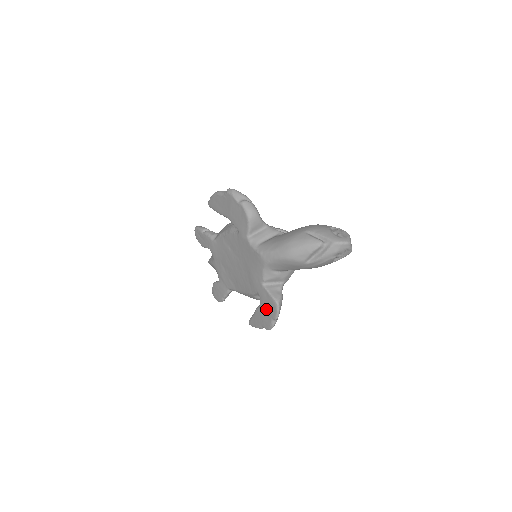
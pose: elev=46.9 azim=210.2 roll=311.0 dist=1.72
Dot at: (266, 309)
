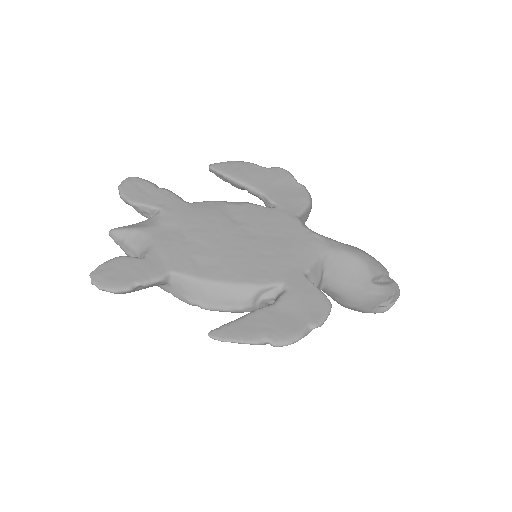
Dot at: (297, 308)
